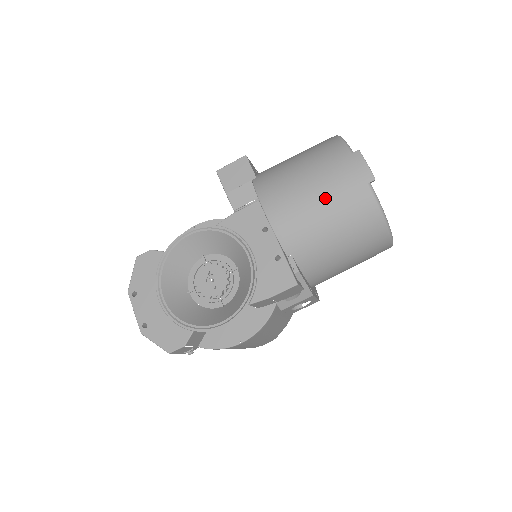
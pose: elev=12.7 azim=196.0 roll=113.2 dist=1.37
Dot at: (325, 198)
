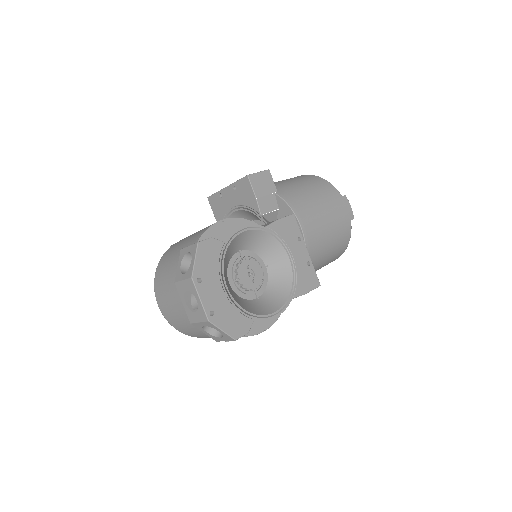
Dot at: (332, 224)
